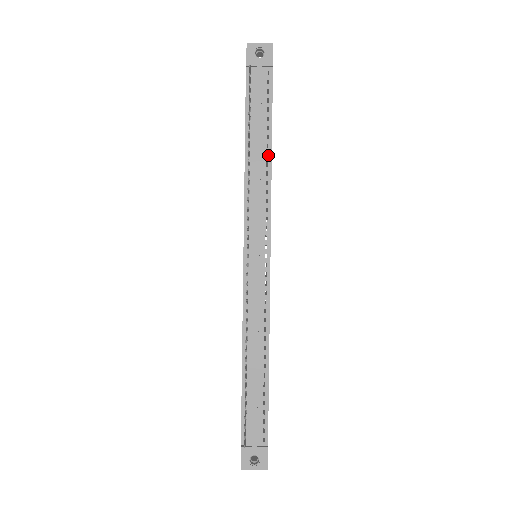
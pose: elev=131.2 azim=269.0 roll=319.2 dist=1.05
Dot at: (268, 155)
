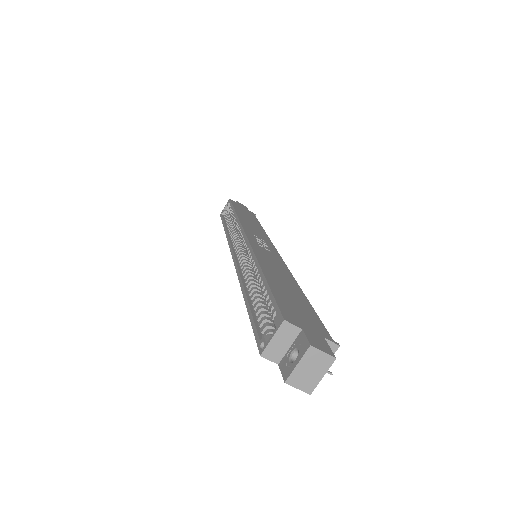
Dot at: occluded
